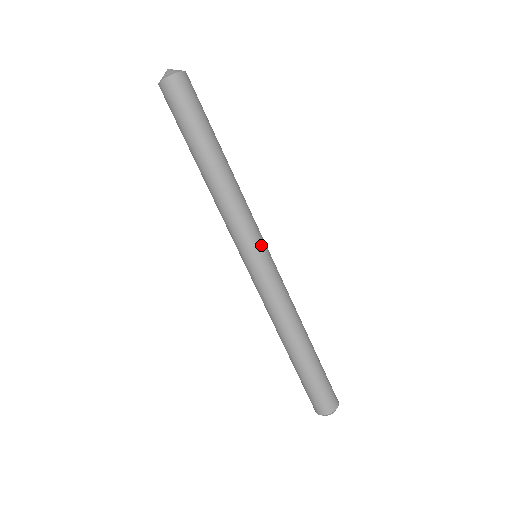
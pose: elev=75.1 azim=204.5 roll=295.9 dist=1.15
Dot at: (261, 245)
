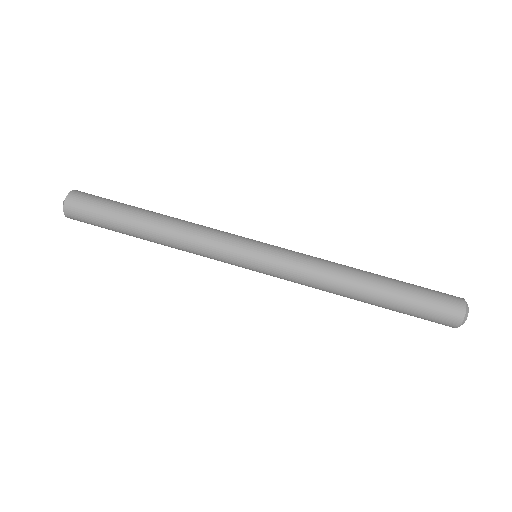
Dot at: (245, 249)
